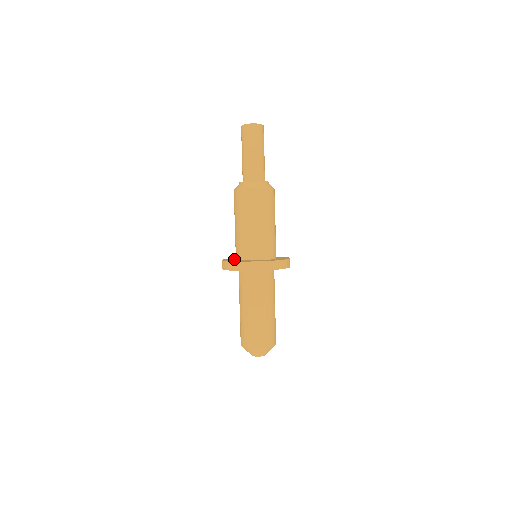
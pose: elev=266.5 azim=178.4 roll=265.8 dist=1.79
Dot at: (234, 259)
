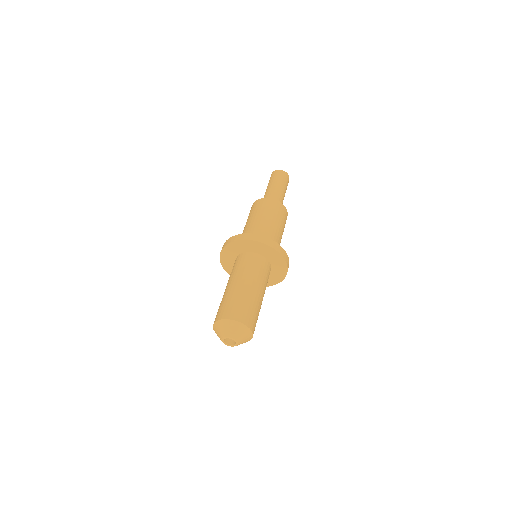
Dot at: occluded
